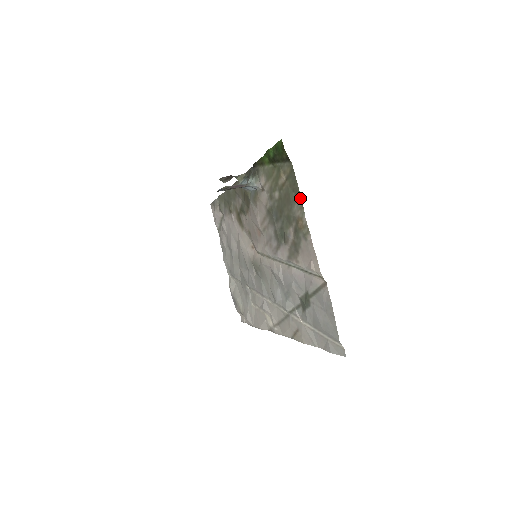
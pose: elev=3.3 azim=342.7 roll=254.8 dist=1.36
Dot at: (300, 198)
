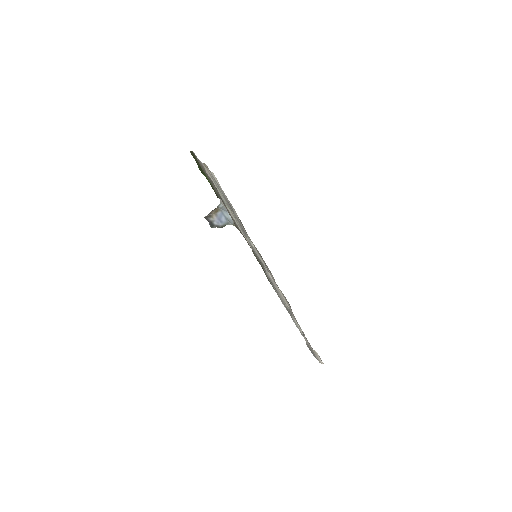
Dot at: (196, 156)
